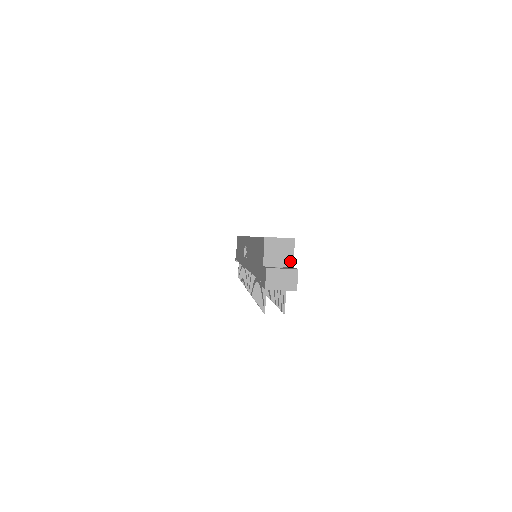
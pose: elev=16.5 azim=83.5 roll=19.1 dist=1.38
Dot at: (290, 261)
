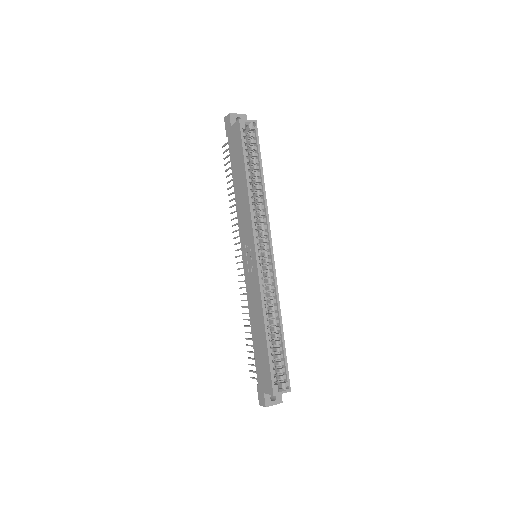
Dot at: occluded
